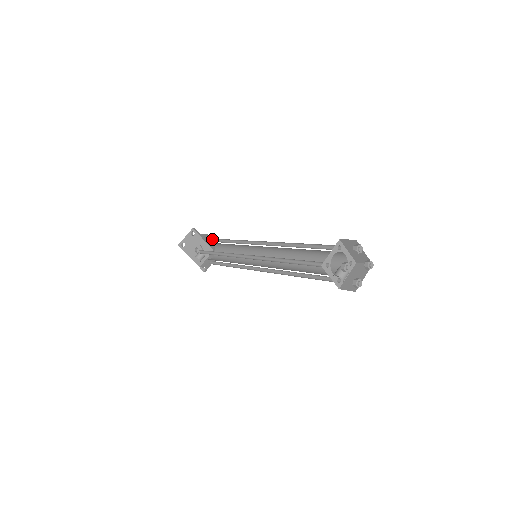
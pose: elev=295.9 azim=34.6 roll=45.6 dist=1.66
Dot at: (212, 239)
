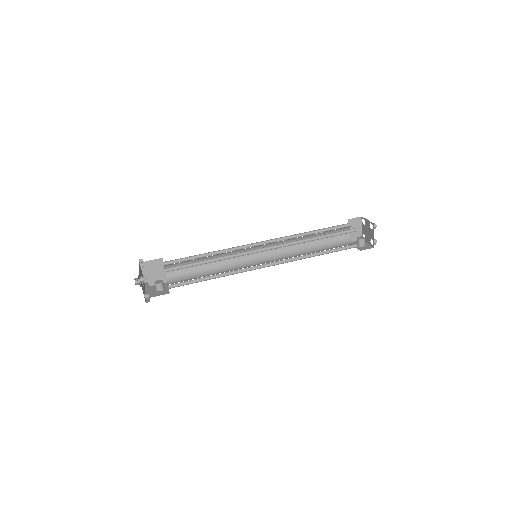
Dot at: (171, 267)
